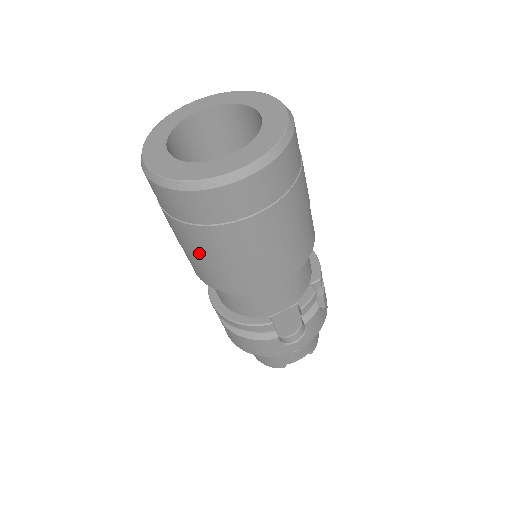
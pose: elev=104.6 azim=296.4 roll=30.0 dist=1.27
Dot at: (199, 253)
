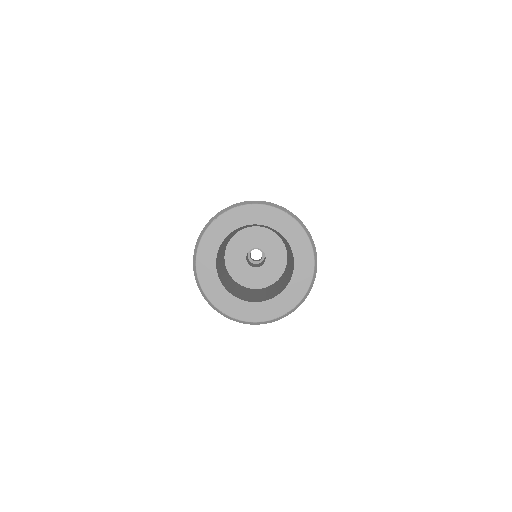
Dot at: occluded
